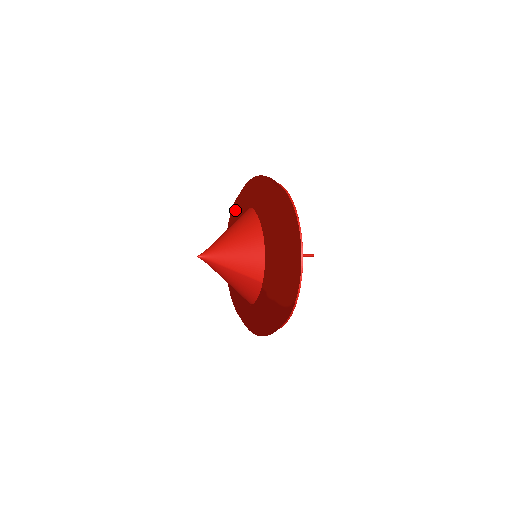
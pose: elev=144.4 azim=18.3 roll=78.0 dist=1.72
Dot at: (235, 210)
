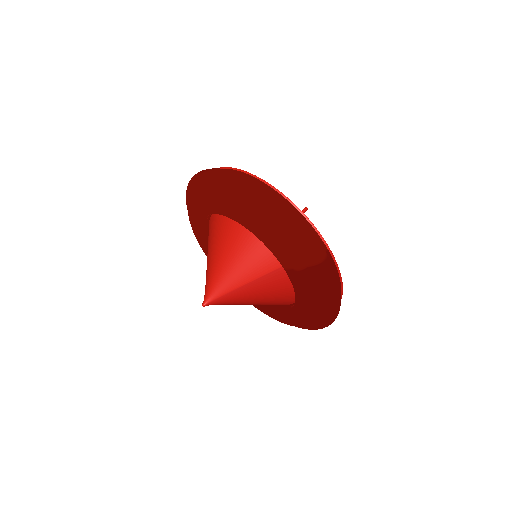
Dot at: (201, 240)
